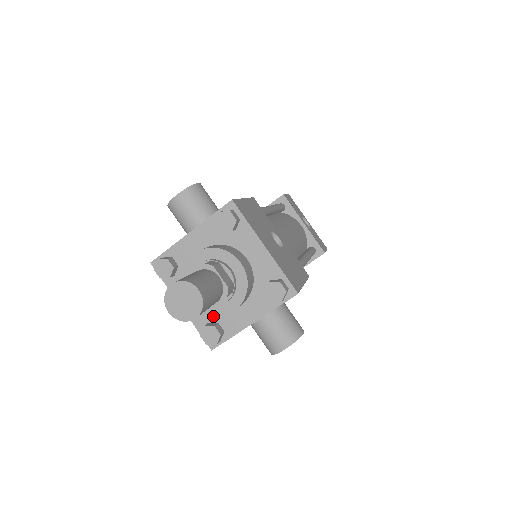
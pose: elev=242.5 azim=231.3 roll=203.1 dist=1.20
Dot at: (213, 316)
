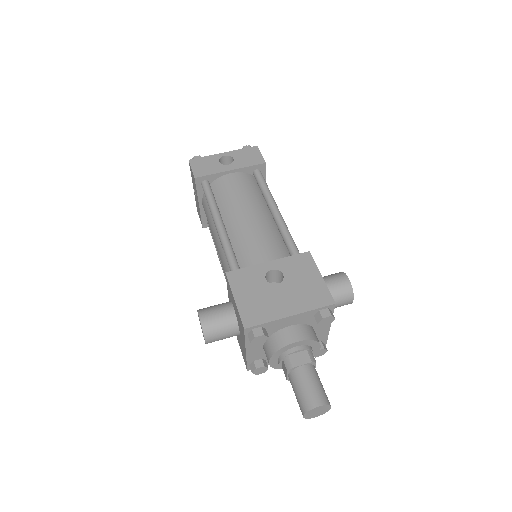
Dot at: occluded
